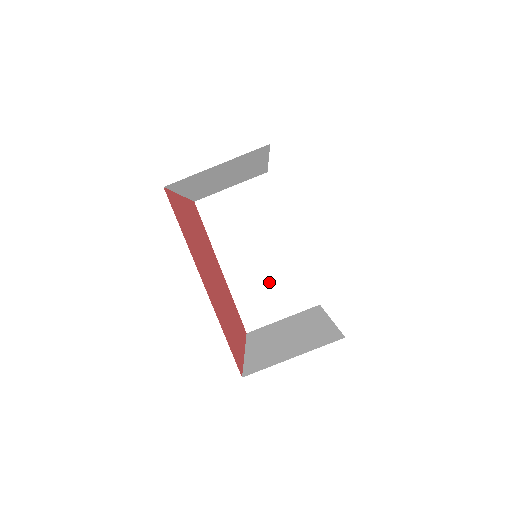
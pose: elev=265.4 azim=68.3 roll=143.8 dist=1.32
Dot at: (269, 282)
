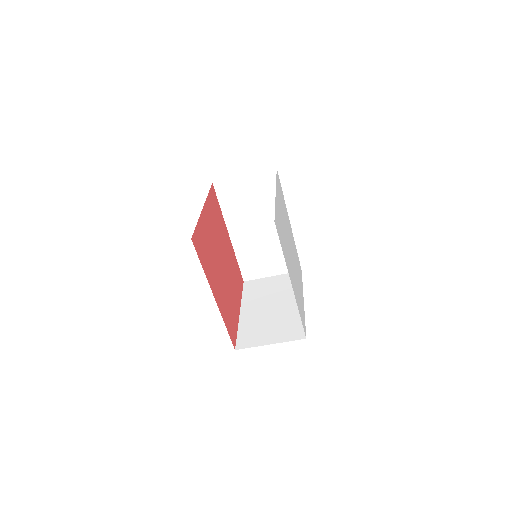
Dot at: (266, 250)
